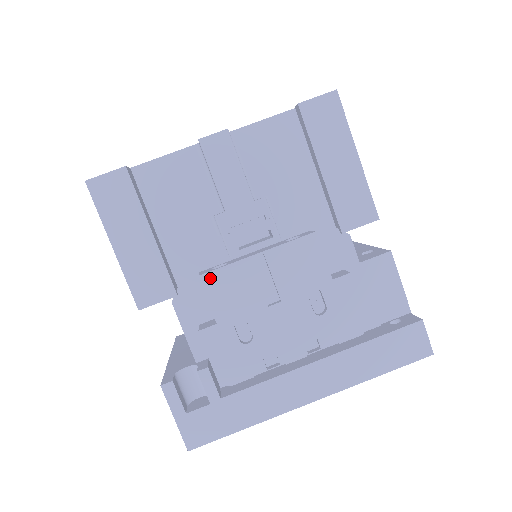
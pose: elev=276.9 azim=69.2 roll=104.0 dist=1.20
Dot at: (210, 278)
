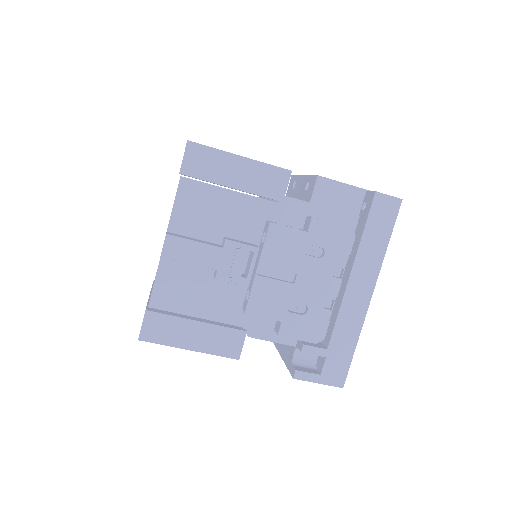
Dot at: (251, 307)
